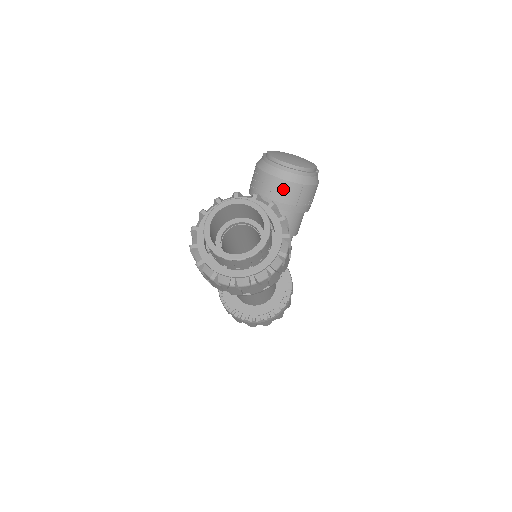
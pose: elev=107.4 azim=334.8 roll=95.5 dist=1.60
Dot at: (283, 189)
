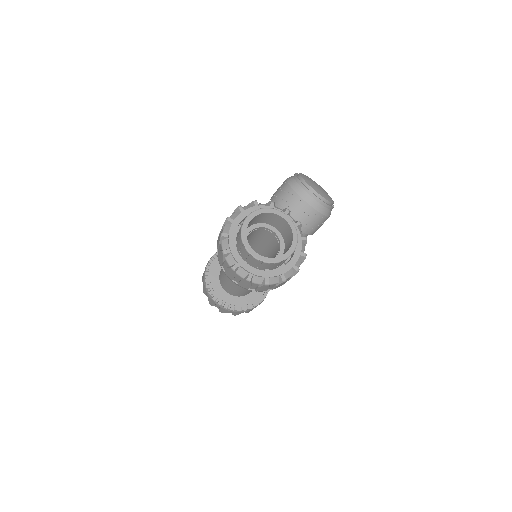
Dot at: (304, 211)
